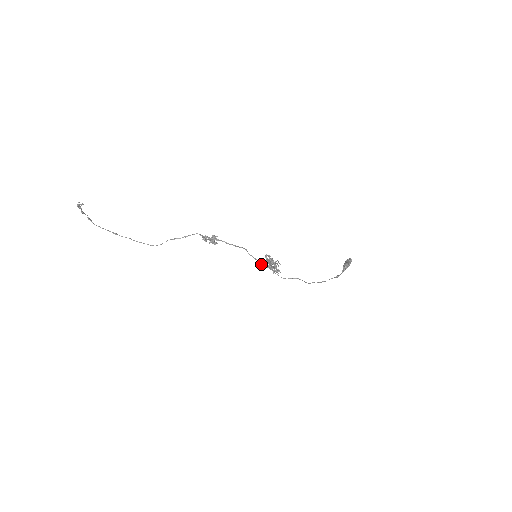
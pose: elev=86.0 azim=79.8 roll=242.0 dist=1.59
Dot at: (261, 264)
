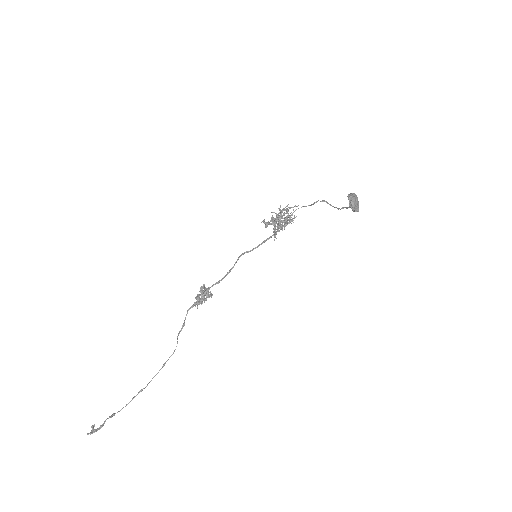
Dot at: occluded
